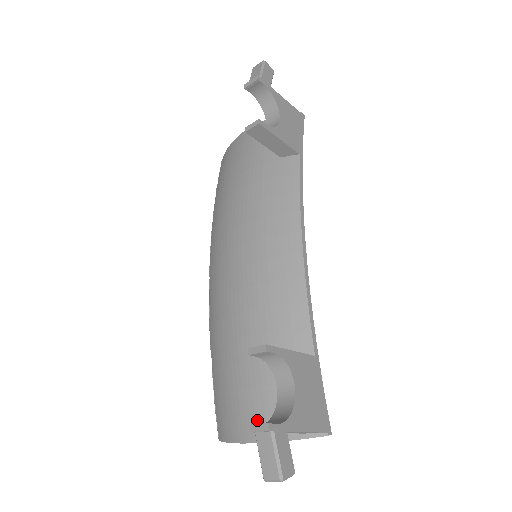
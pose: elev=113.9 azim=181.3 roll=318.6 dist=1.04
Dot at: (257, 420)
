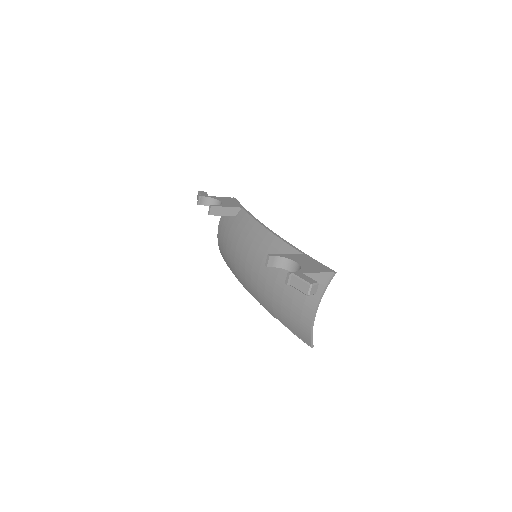
Dot at: (306, 304)
